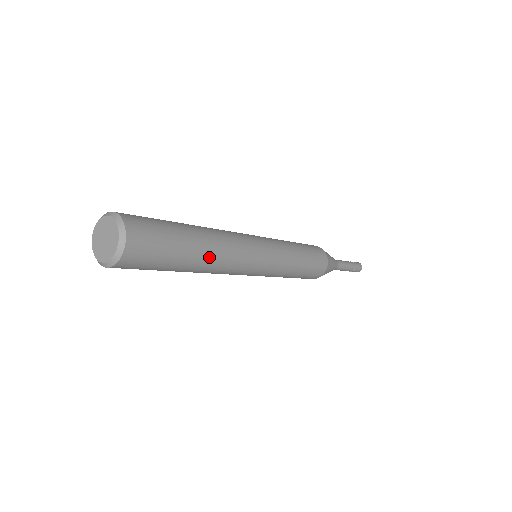
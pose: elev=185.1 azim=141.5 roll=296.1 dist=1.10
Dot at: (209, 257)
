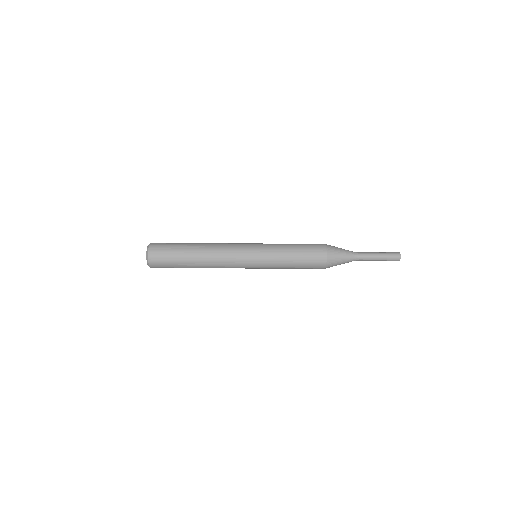
Dot at: (202, 248)
